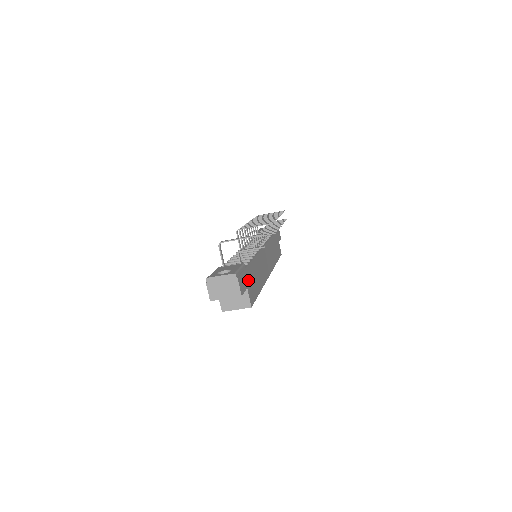
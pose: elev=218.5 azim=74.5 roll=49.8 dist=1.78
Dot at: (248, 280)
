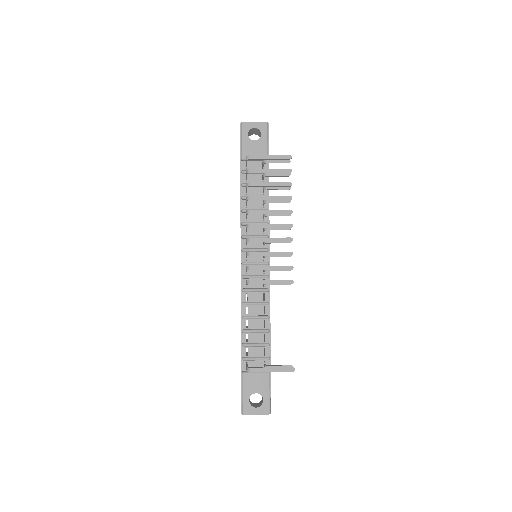
Dot at: occluded
